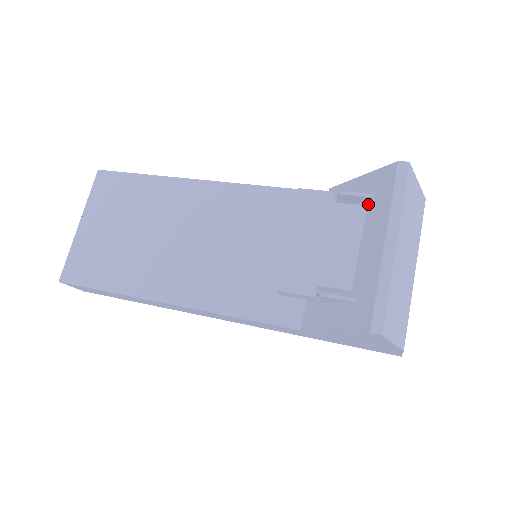
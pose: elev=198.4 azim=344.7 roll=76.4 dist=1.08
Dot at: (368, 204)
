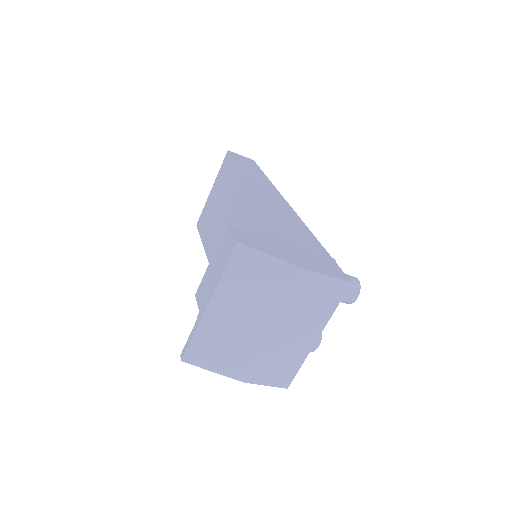
Dot at: occluded
